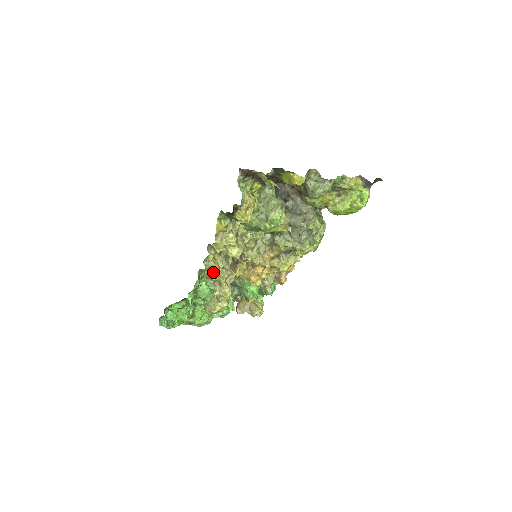
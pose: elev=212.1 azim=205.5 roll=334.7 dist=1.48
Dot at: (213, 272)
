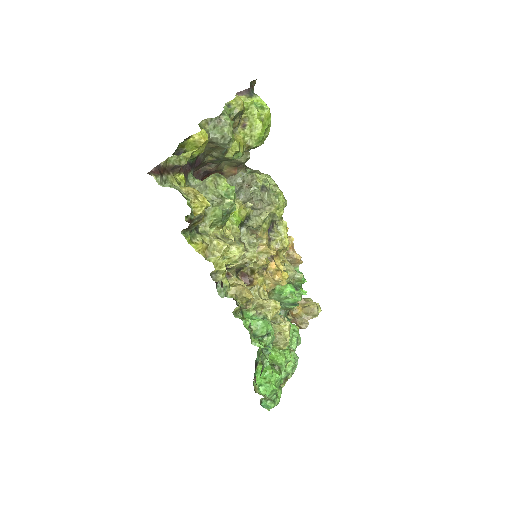
Dot at: (243, 292)
